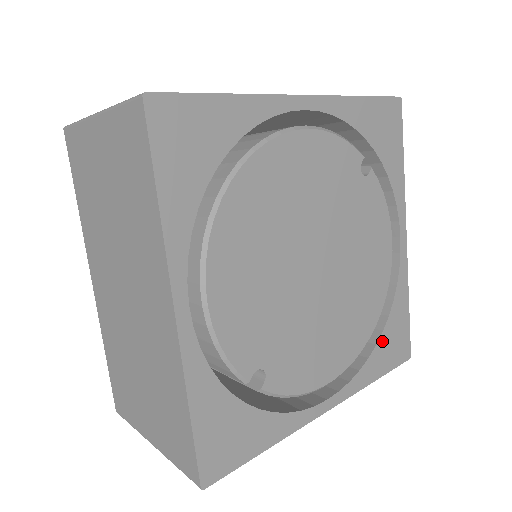
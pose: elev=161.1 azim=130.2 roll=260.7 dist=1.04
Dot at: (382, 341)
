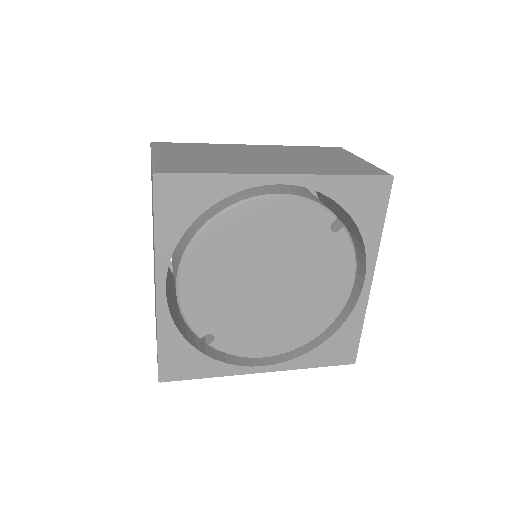
Dot at: (326, 345)
